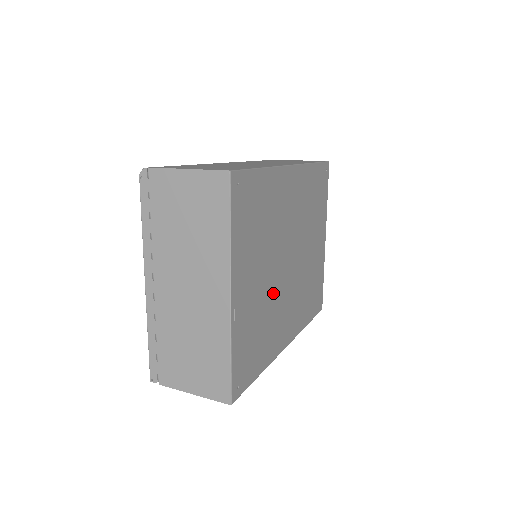
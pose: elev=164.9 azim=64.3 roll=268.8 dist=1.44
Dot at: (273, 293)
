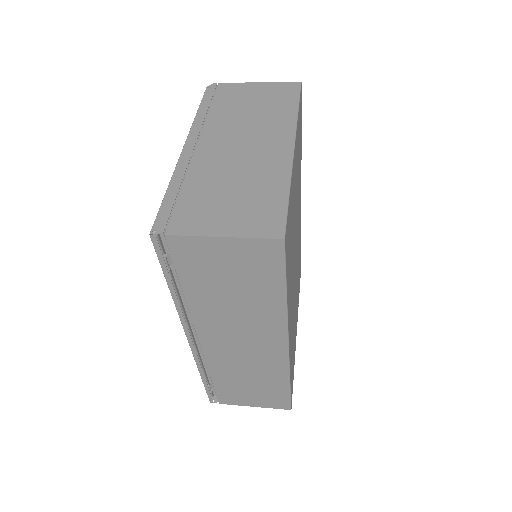
Dot at: (294, 246)
